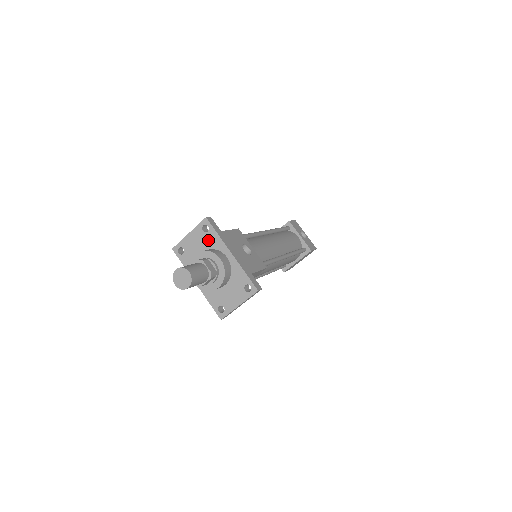
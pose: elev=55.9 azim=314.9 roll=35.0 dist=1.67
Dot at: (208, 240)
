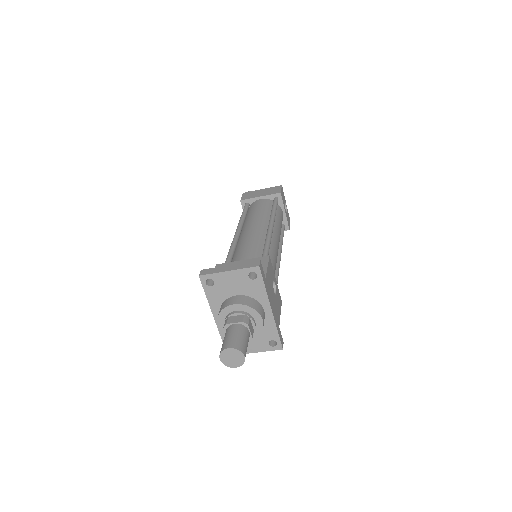
Dot at: (250, 287)
